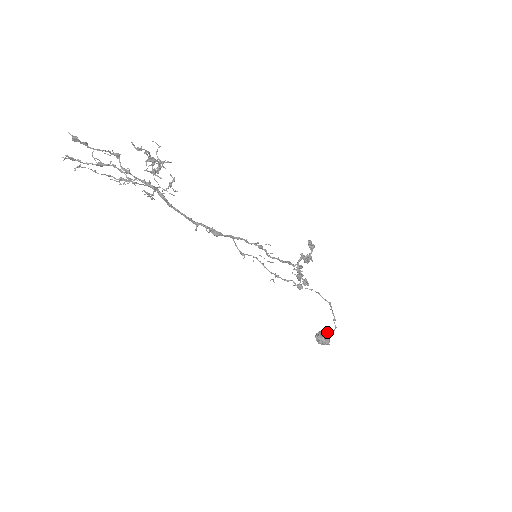
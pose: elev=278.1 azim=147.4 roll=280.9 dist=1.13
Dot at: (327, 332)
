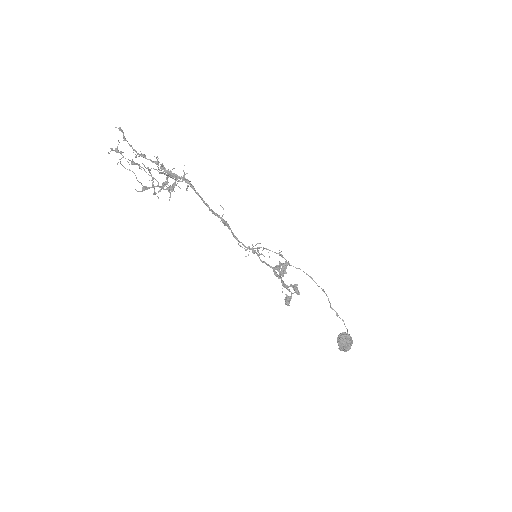
Dot at: occluded
